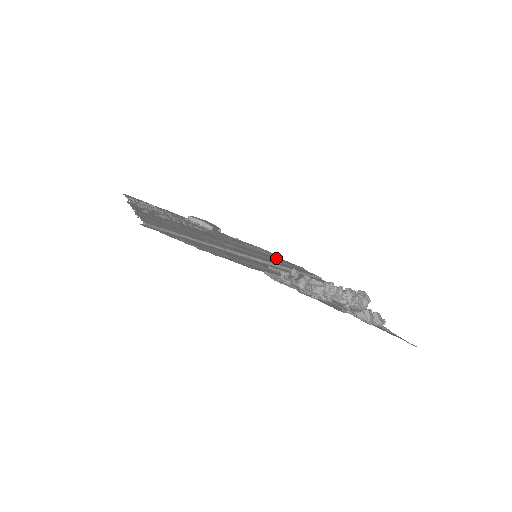
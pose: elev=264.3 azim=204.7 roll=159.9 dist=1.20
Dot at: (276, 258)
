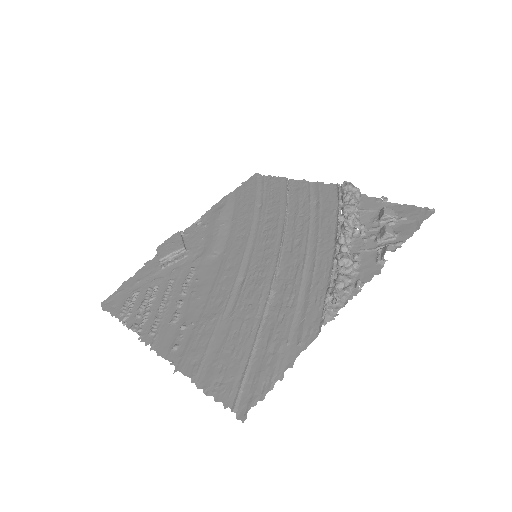
Dot at: (244, 206)
